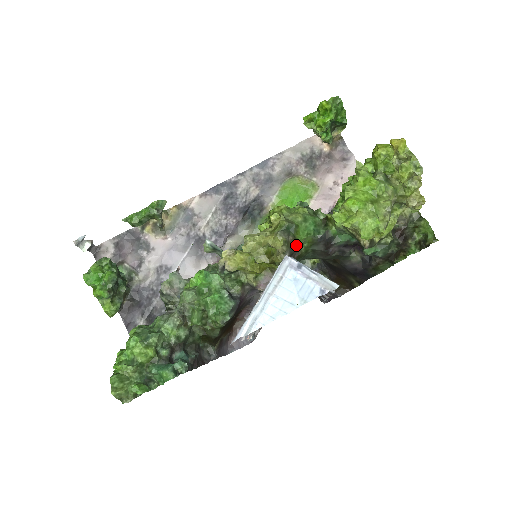
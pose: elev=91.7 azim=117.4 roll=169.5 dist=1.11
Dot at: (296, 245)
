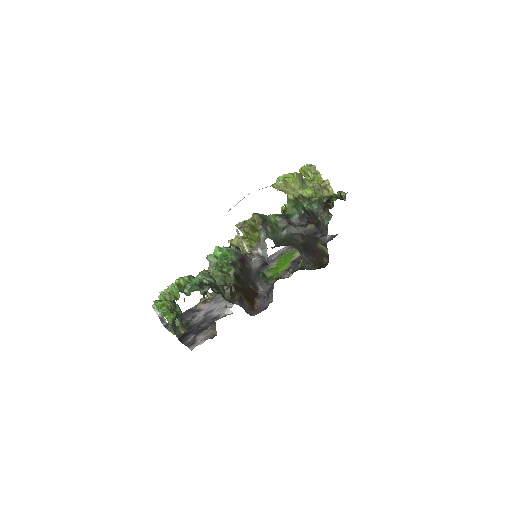
Dot at: (266, 219)
